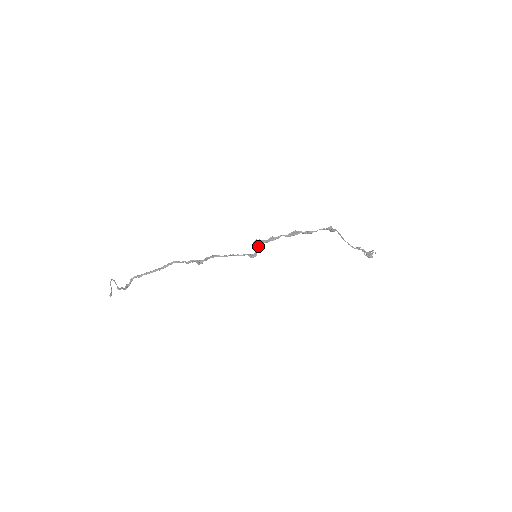
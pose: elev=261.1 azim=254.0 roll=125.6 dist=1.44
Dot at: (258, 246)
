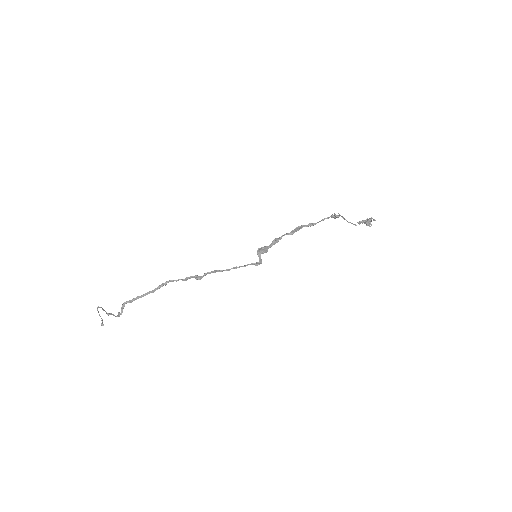
Dot at: (262, 253)
